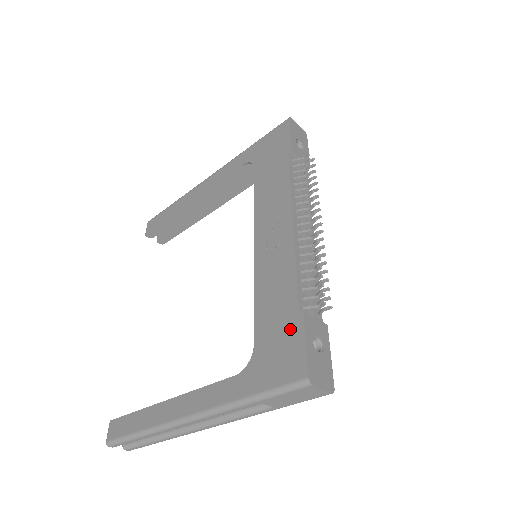
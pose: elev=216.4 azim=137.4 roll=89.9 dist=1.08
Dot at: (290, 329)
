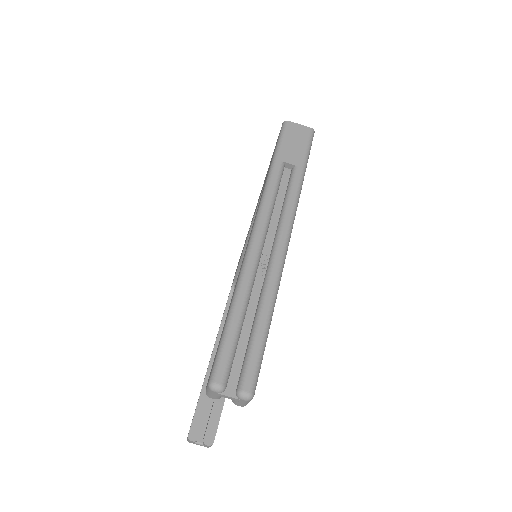
Dot at: (270, 162)
